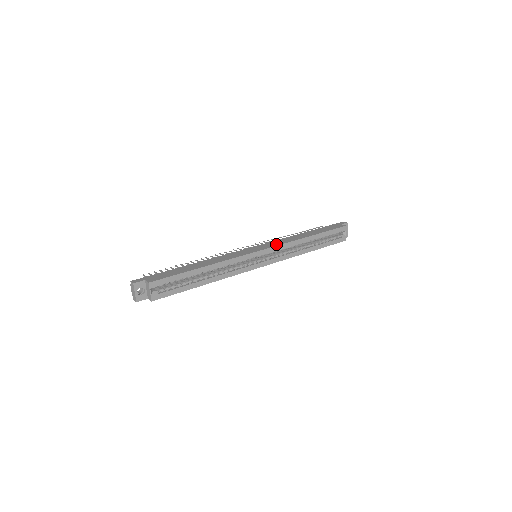
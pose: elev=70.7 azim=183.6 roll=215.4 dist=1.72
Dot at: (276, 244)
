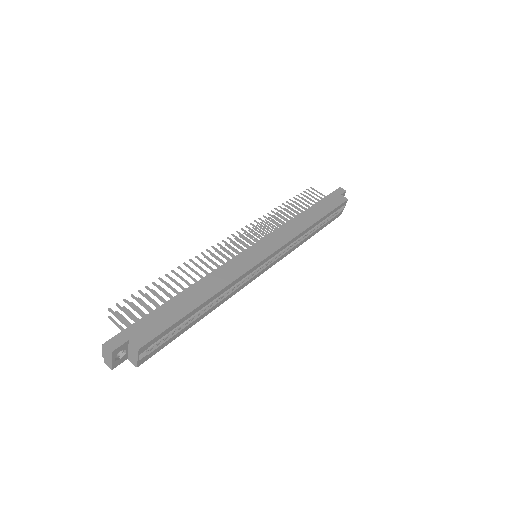
Dot at: (283, 240)
